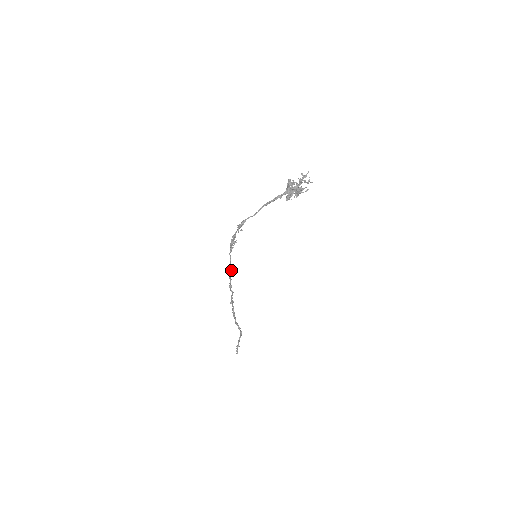
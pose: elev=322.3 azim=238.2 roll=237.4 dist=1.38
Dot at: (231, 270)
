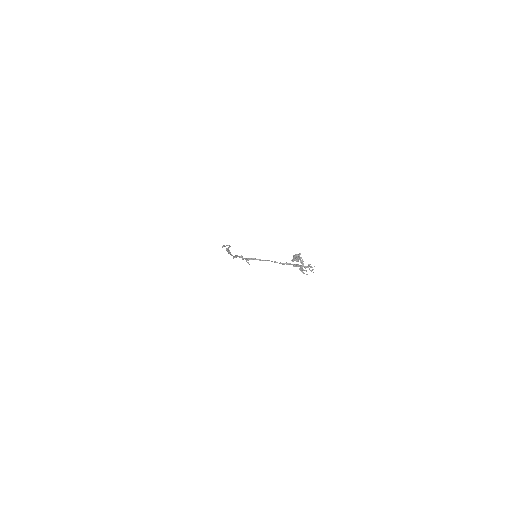
Dot at: occluded
